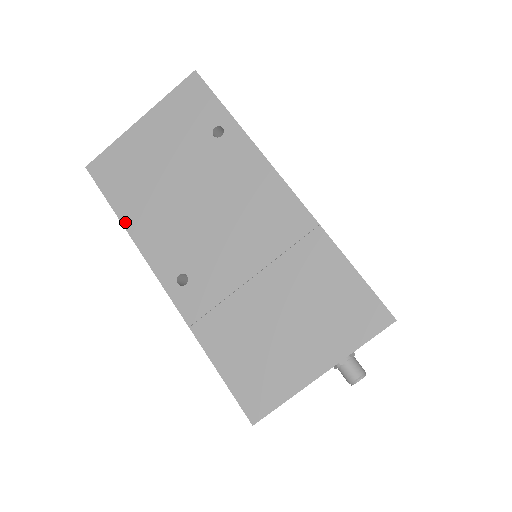
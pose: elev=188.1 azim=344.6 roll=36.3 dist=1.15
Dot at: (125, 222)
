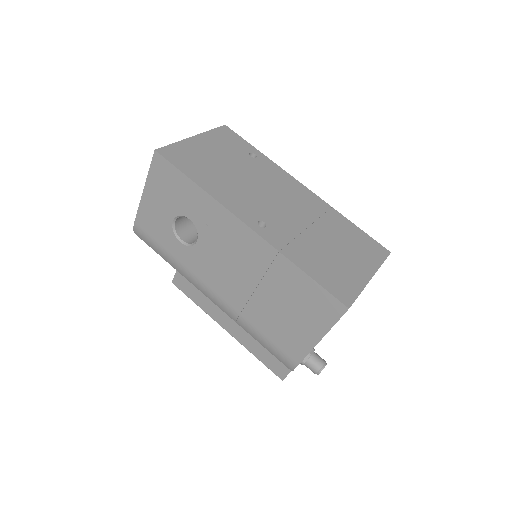
Dot at: (203, 186)
